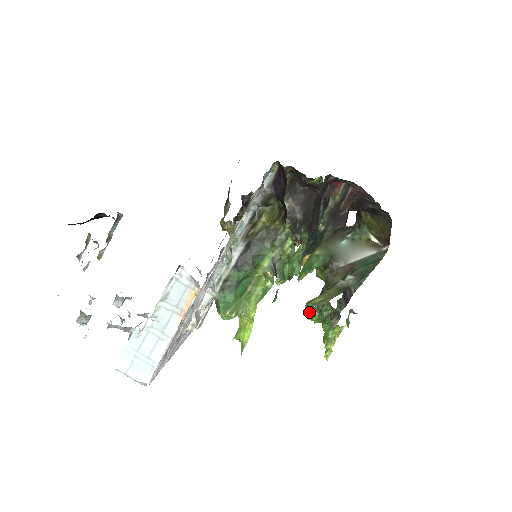
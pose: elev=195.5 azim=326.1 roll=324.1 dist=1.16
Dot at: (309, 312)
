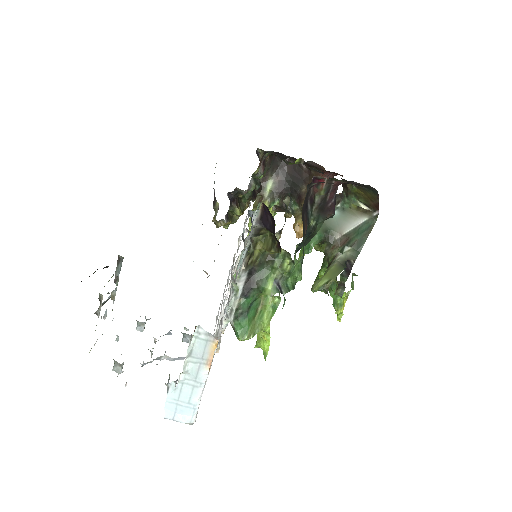
Dot at: occluded
